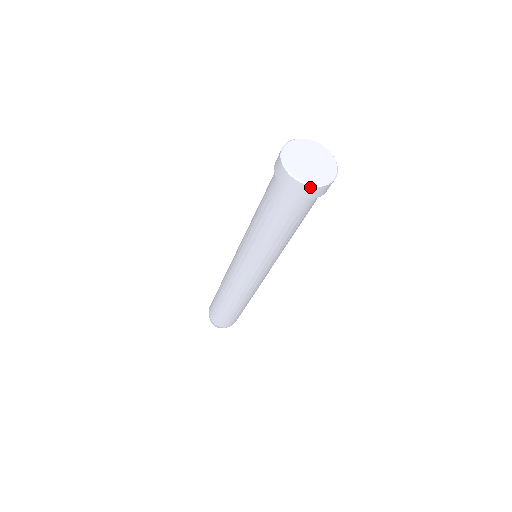
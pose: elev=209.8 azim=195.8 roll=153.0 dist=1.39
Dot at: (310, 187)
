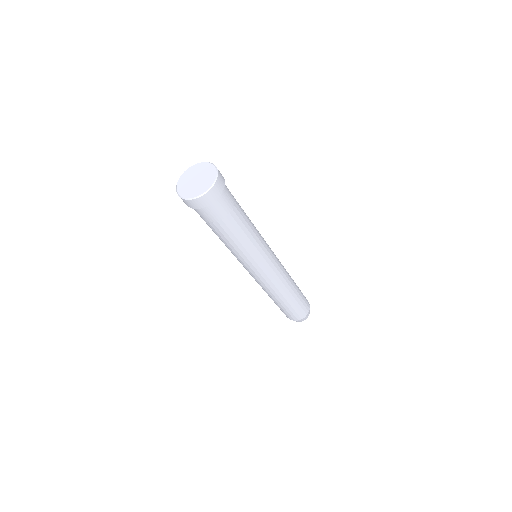
Dot at: (203, 196)
